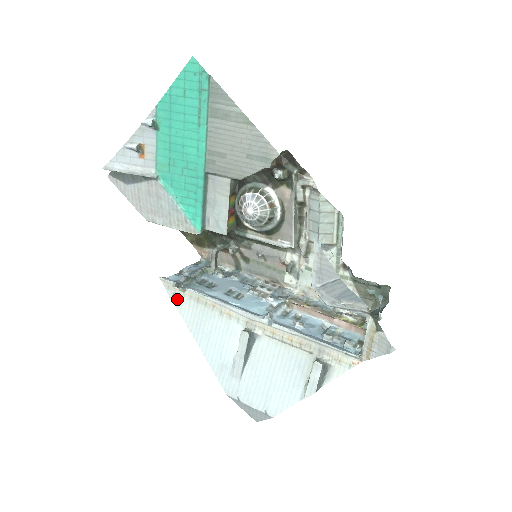
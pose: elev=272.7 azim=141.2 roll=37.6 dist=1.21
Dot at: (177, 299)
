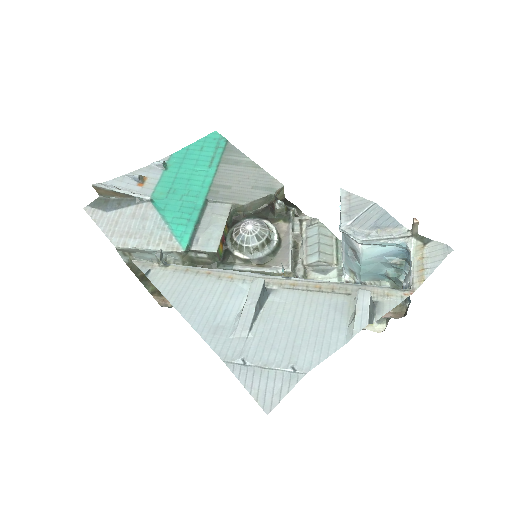
Dot at: (154, 274)
